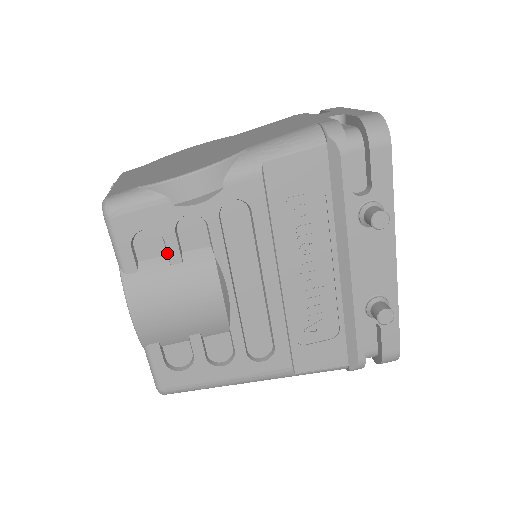
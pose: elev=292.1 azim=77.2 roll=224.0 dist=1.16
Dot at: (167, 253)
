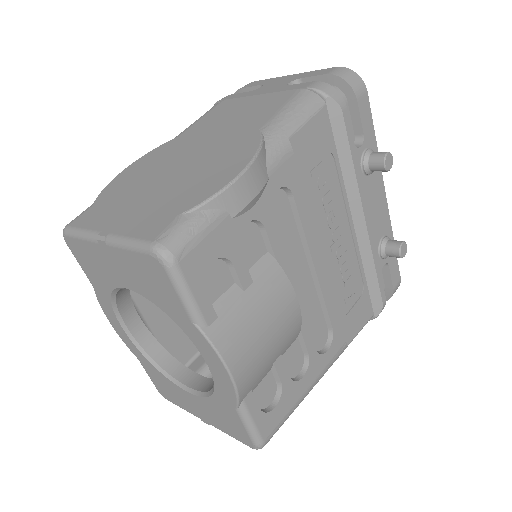
Dot at: (237, 279)
